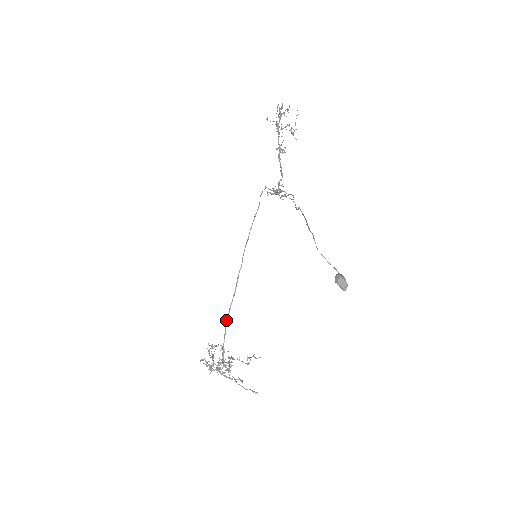
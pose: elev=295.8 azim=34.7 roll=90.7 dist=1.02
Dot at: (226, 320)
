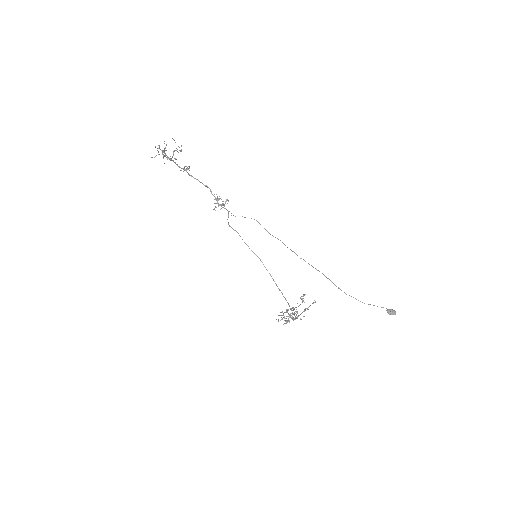
Dot at: occluded
